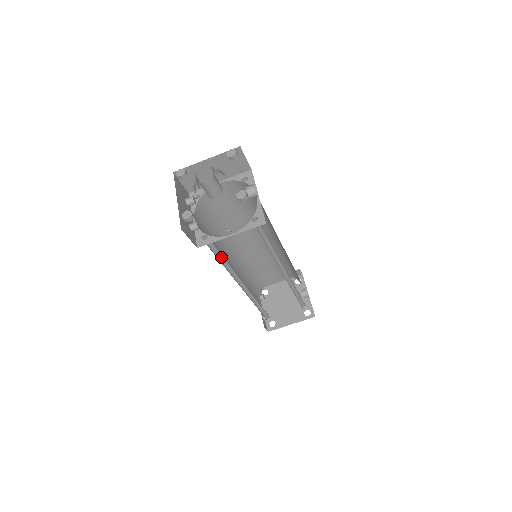
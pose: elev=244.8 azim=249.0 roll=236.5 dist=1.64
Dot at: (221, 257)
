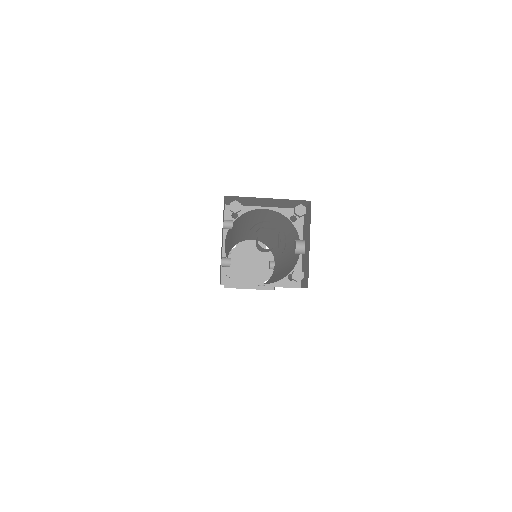
Dot at: occluded
